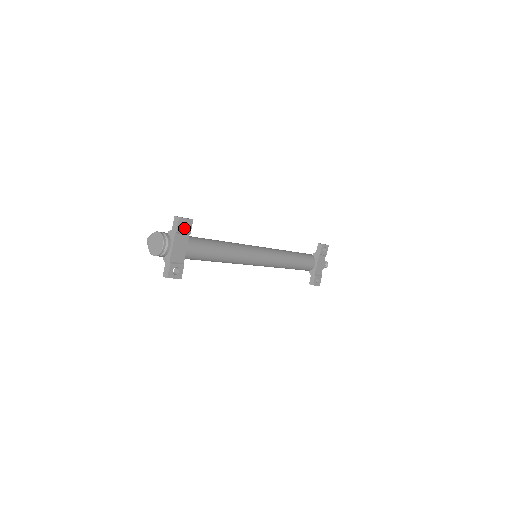
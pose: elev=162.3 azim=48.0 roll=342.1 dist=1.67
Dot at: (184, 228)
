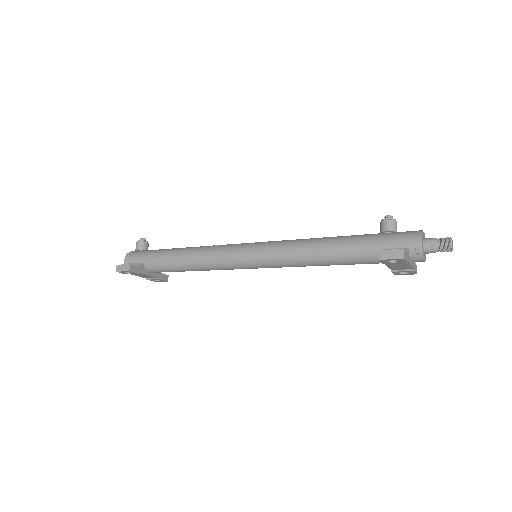
Dot at: occluded
